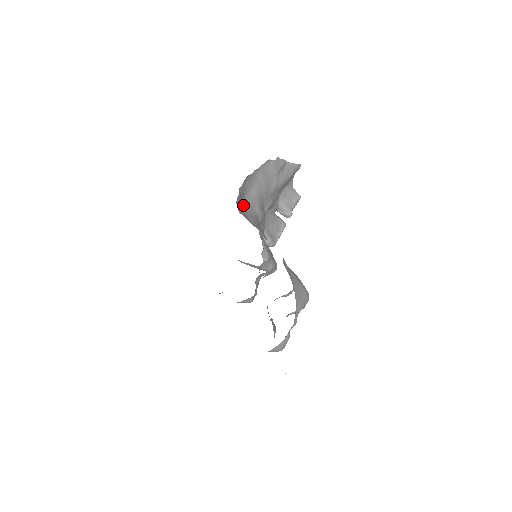
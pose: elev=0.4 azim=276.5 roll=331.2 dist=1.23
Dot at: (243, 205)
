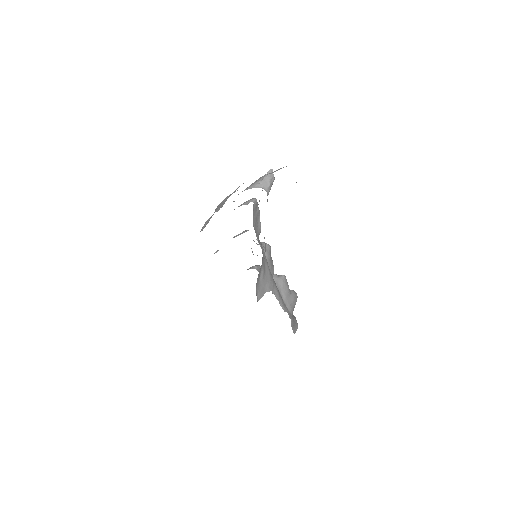
Dot at: (256, 283)
